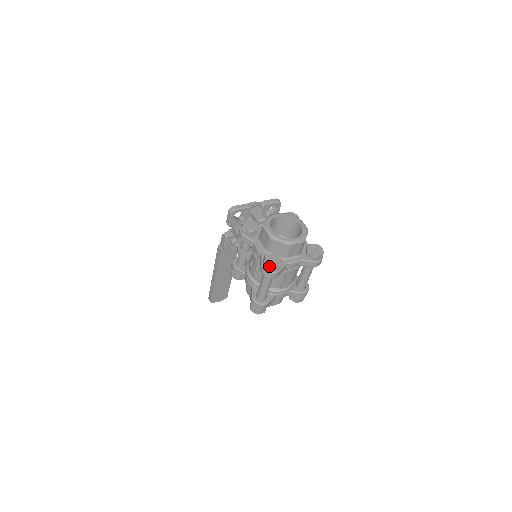
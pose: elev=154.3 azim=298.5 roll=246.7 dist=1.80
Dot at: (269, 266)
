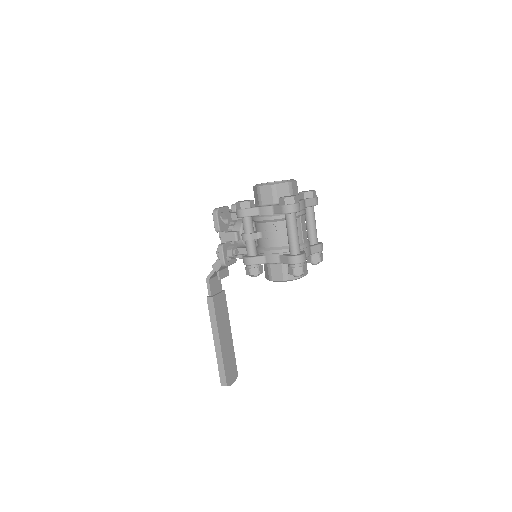
Dot at: (290, 198)
